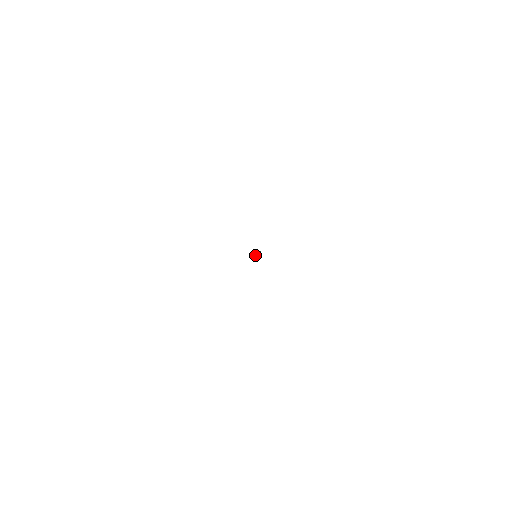
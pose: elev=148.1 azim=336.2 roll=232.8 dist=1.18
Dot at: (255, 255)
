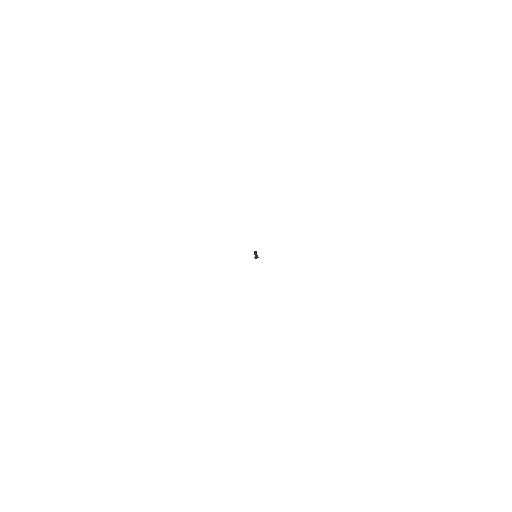
Dot at: occluded
